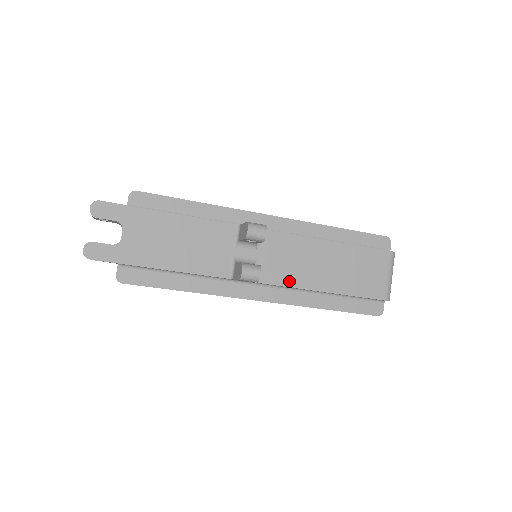
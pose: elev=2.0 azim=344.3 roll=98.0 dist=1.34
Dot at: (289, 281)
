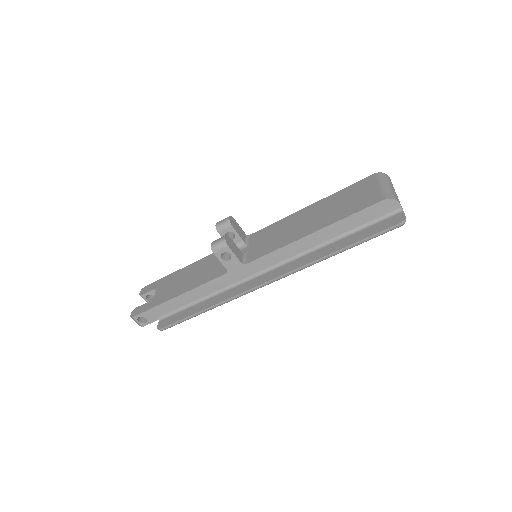
Dot at: (277, 246)
